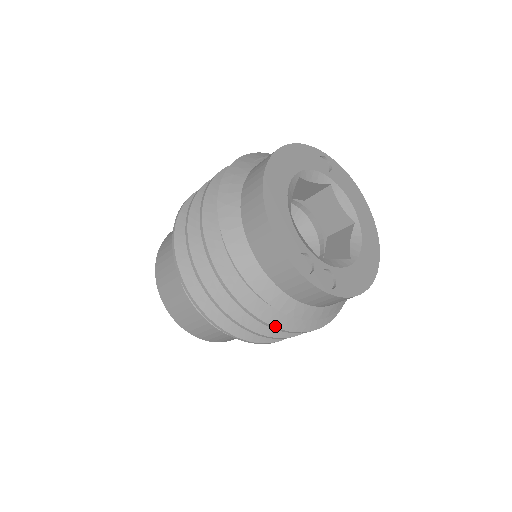
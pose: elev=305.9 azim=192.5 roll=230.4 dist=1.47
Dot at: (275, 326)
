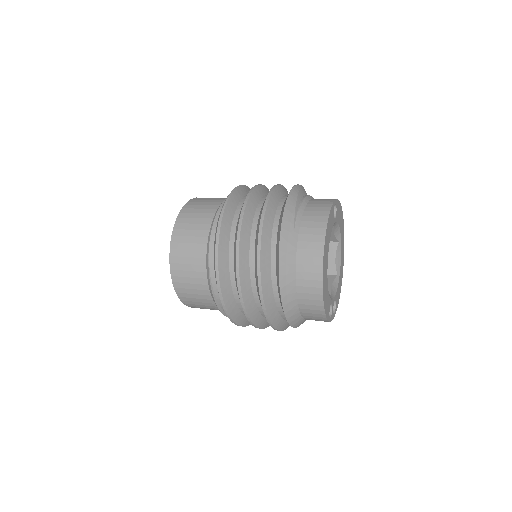
Dot at: occluded
